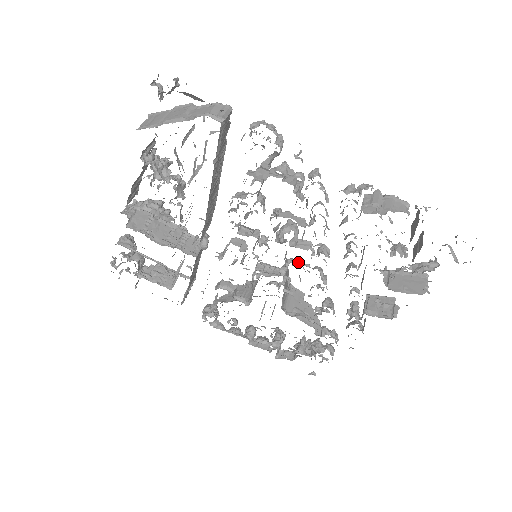
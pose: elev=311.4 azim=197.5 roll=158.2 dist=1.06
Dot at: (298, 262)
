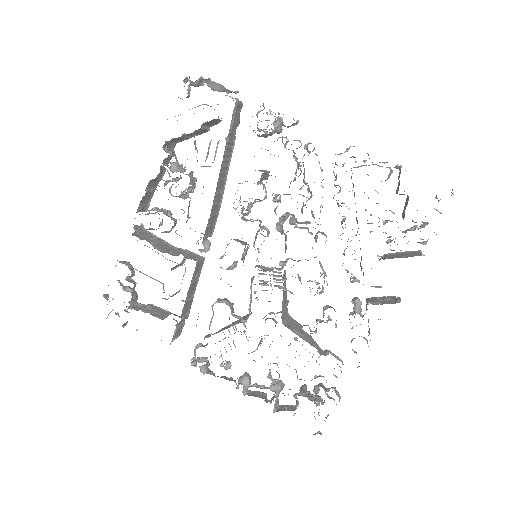
Dot at: occluded
